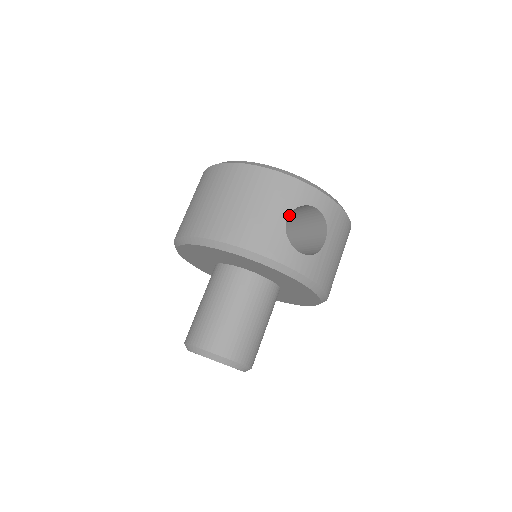
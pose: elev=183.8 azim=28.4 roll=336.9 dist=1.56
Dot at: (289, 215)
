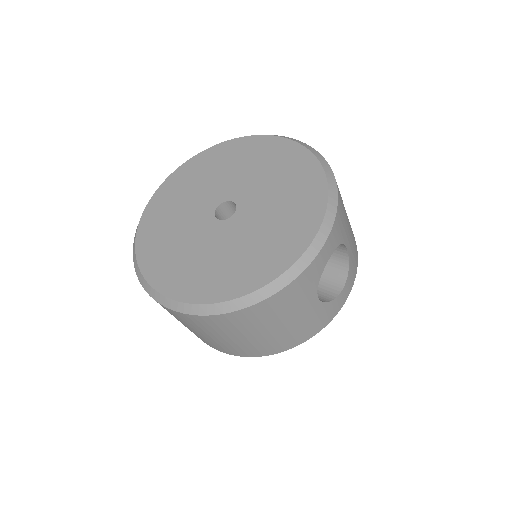
Dot at: occluded
